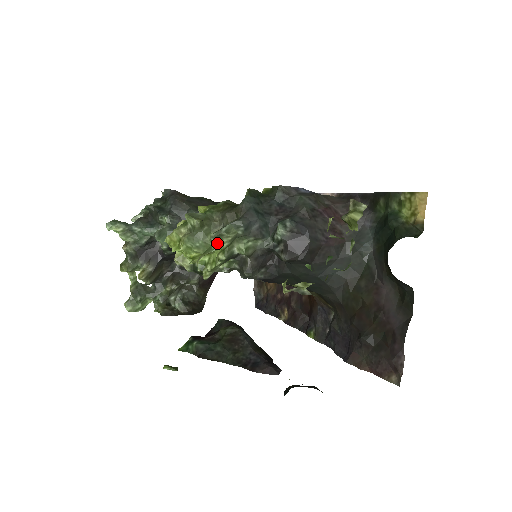
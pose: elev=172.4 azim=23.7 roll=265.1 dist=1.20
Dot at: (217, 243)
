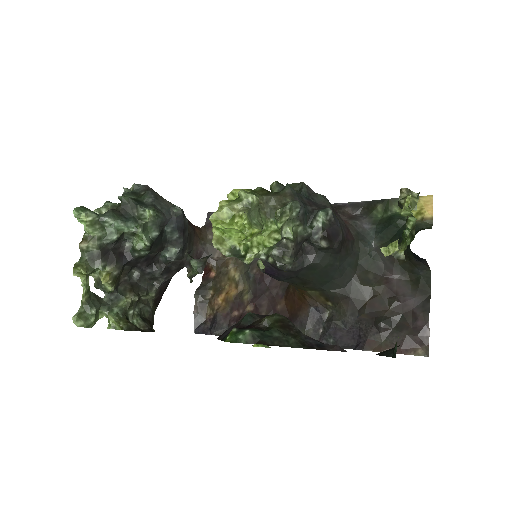
Dot at: (265, 225)
